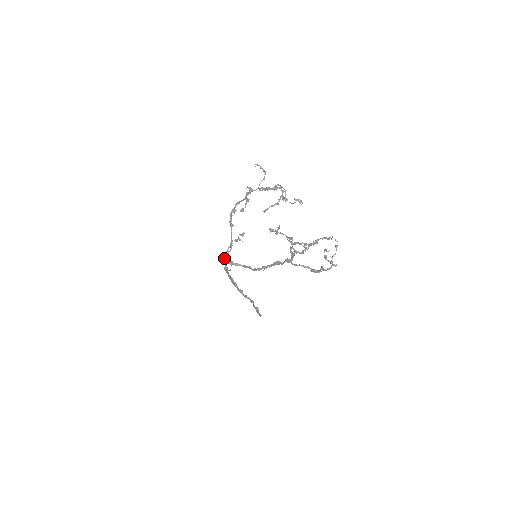
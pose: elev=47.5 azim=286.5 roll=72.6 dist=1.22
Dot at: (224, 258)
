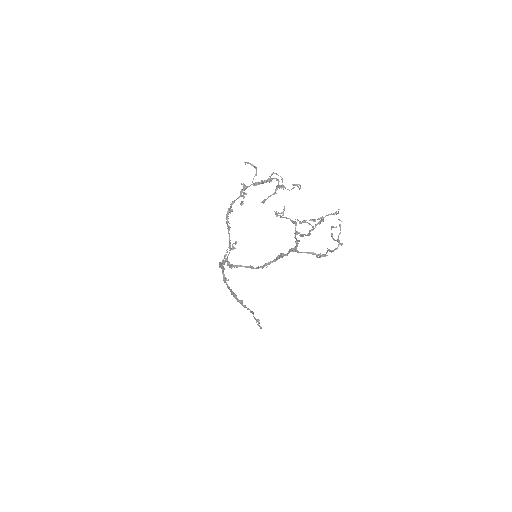
Dot at: (222, 266)
